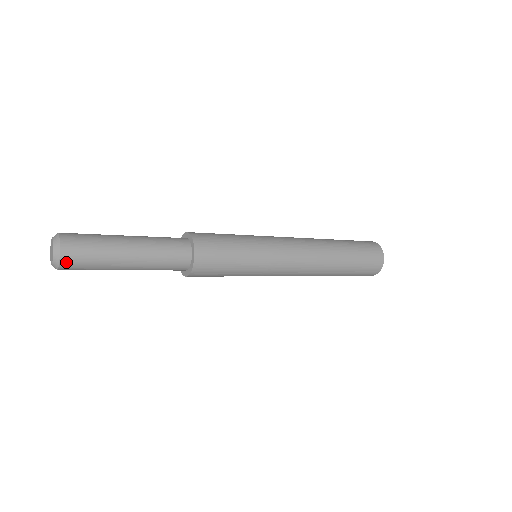
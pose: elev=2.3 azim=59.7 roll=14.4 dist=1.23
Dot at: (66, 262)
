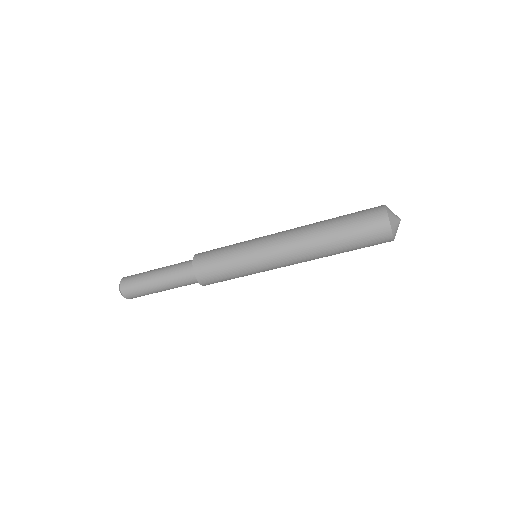
Dot at: (123, 284)
